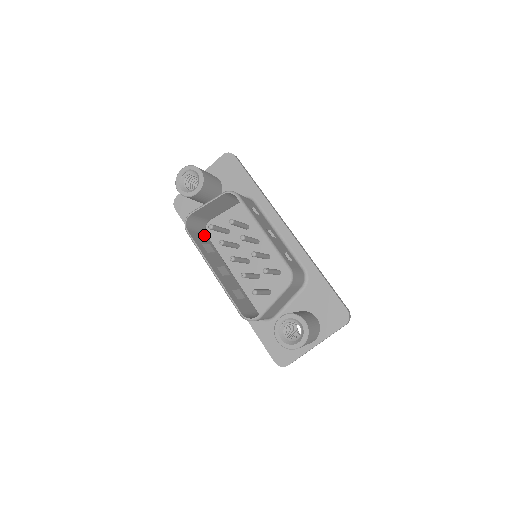
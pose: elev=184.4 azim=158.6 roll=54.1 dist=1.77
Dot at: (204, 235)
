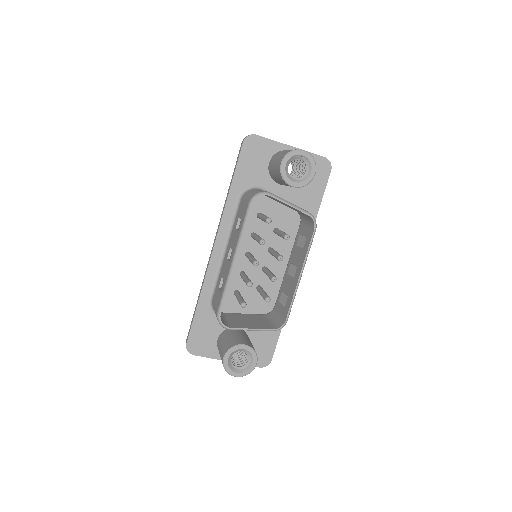
Dot at: occluded
